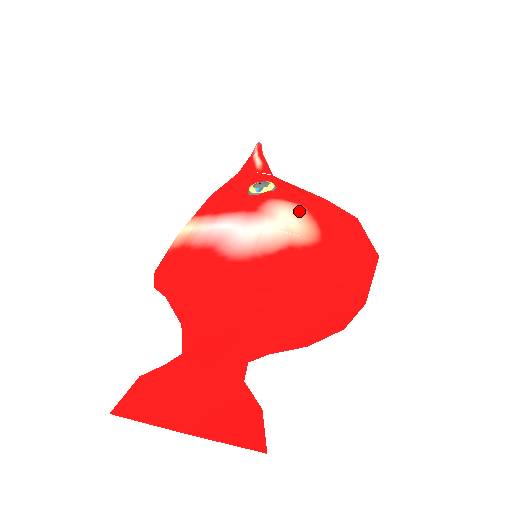
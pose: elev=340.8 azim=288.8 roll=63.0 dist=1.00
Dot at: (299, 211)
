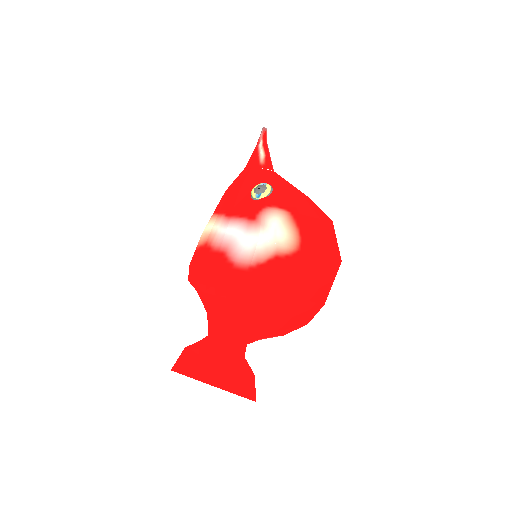
Dot at: (286, 219)
